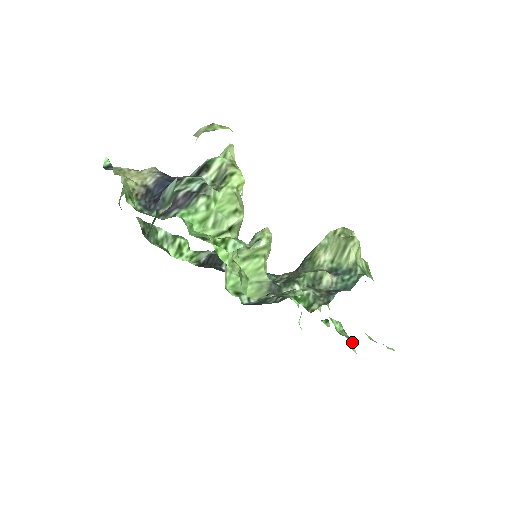
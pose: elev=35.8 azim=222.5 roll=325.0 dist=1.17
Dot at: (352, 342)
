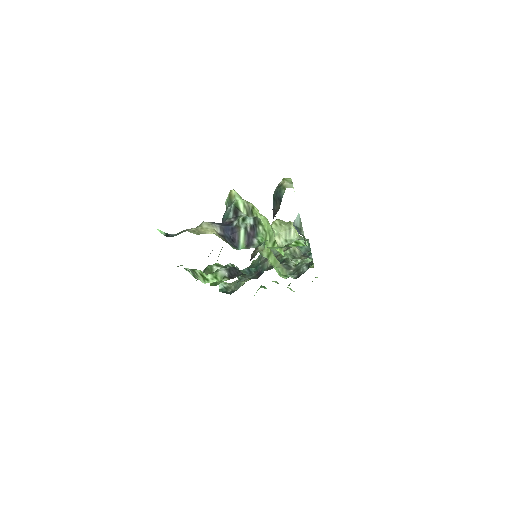
Dot at: (290, 288)
